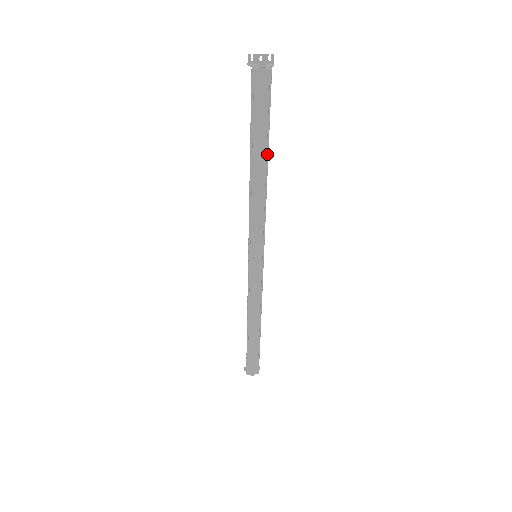
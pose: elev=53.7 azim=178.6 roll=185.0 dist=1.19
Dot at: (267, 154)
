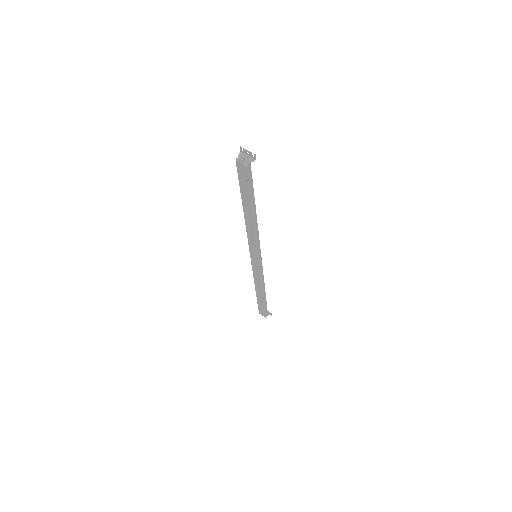
Dot at: (251, 208)
